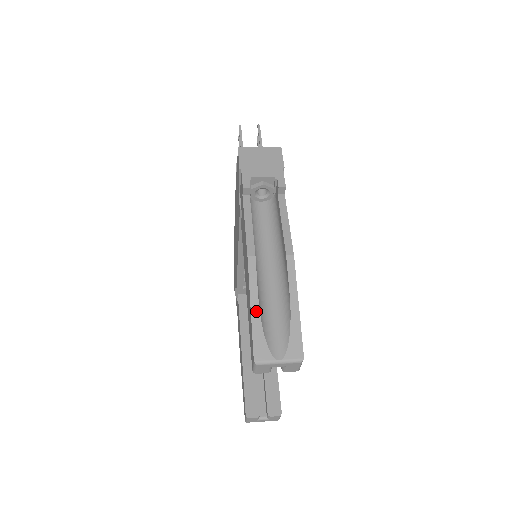
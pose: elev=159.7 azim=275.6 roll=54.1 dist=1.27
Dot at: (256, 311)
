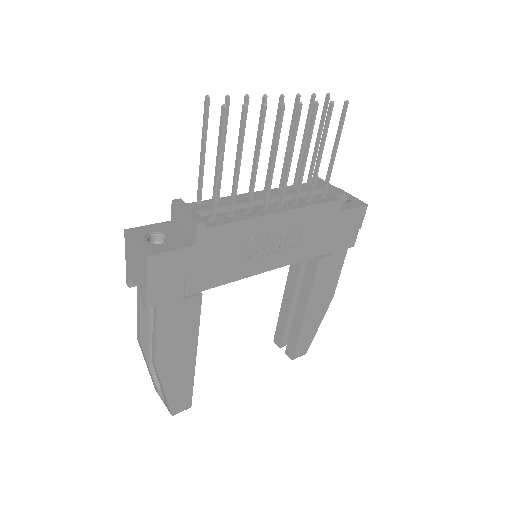
Dot at: (149, 371)
